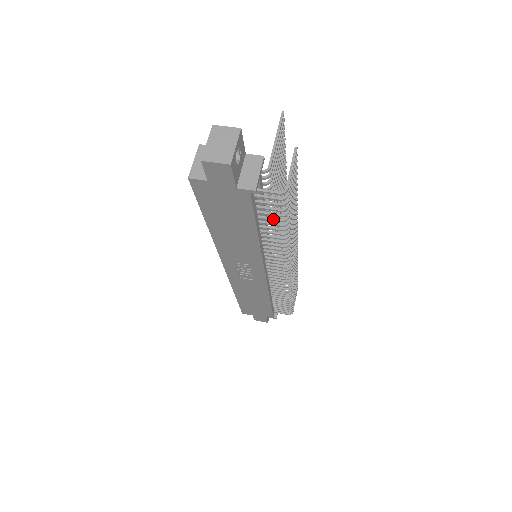
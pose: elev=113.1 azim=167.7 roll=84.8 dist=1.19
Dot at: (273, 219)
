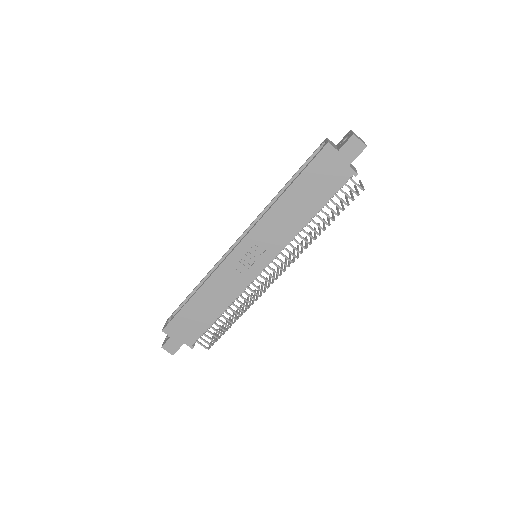
Dot at: occluded
